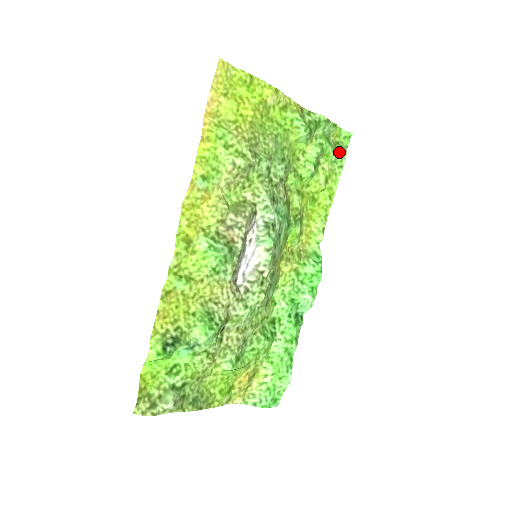
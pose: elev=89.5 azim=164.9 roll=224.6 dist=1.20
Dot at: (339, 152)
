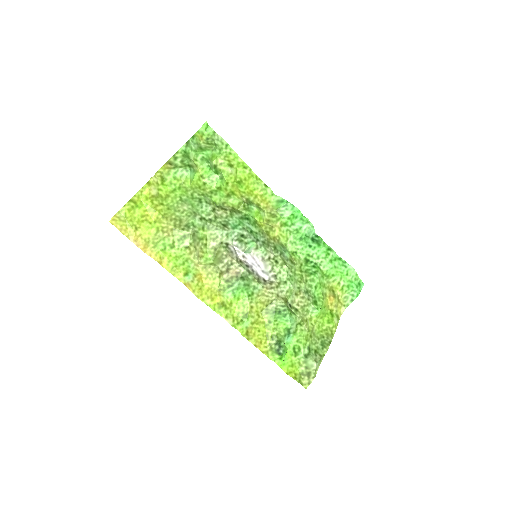
Dot at: (215, 143)
